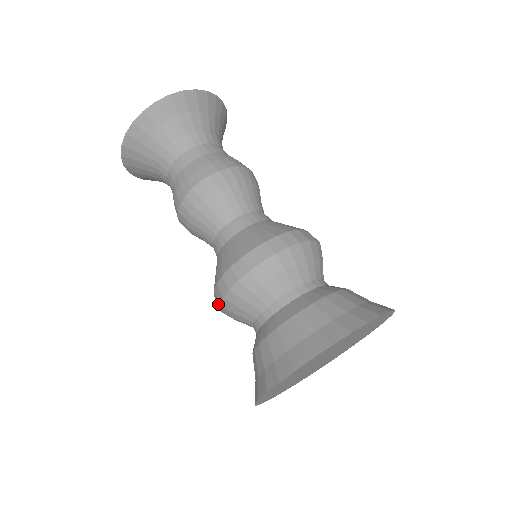
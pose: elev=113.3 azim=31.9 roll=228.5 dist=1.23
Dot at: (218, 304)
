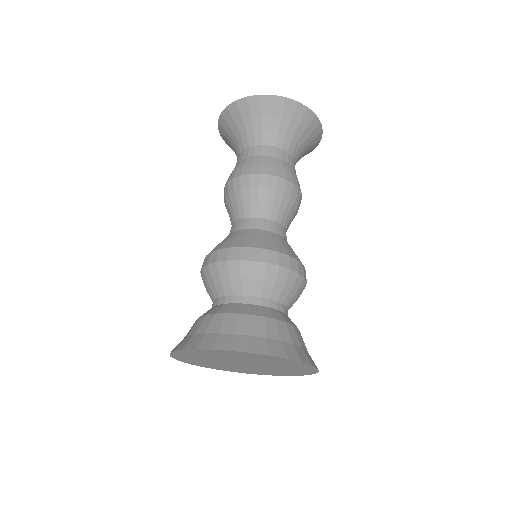
Dot at: occluded
